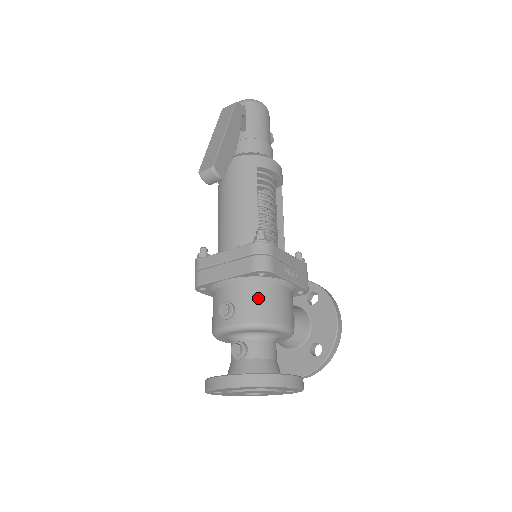
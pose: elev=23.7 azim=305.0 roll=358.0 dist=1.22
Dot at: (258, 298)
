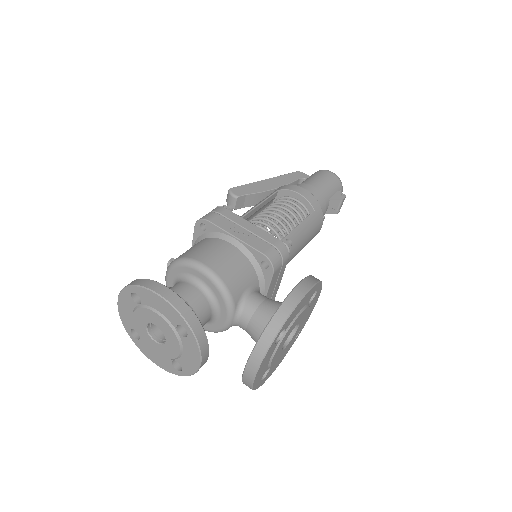
Dot at: (194, 246)
